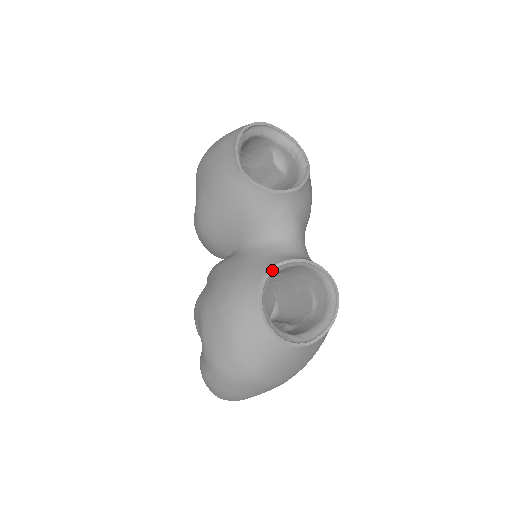
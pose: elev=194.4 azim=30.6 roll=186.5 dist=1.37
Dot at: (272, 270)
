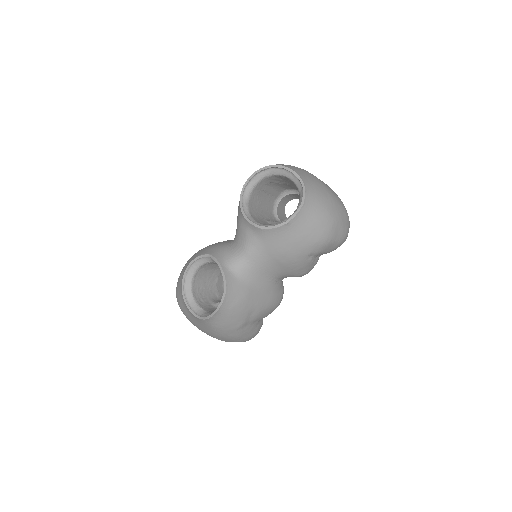
Dot at: (208, 256)
